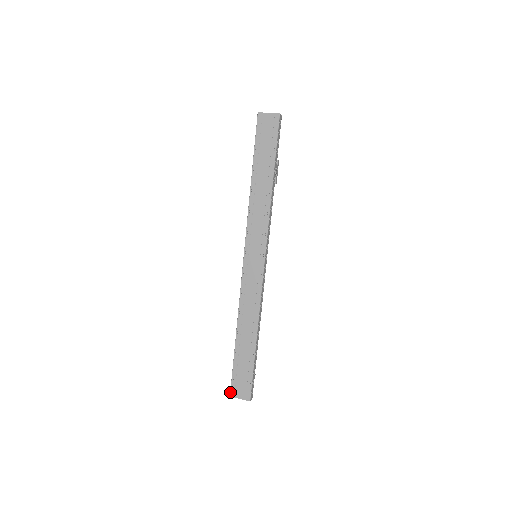
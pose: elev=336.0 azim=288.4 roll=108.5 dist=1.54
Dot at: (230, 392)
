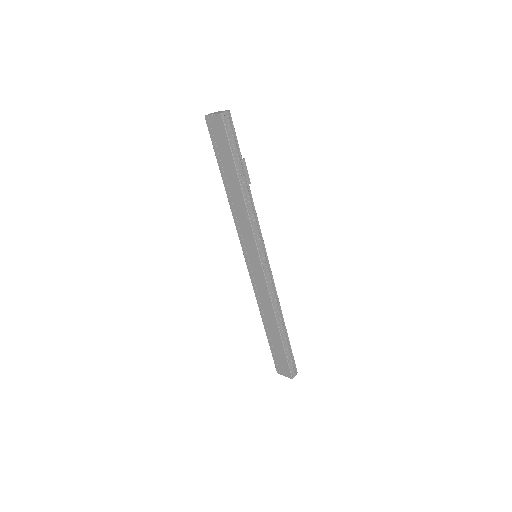
Dot at: (276, 370)
